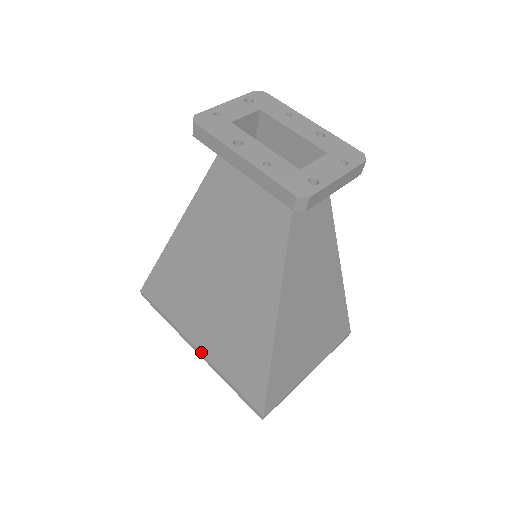
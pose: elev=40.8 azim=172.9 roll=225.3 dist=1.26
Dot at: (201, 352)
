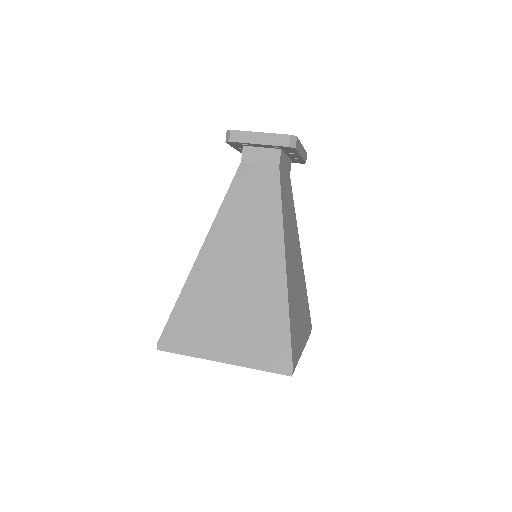
Dot at: occluded
